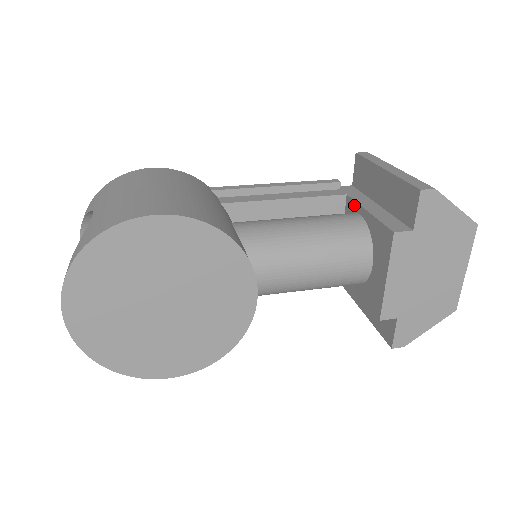
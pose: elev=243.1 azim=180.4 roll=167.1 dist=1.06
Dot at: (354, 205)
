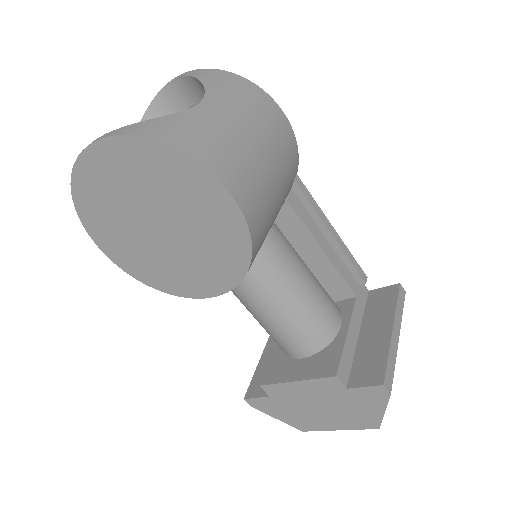
Dot at: (349, 312)
